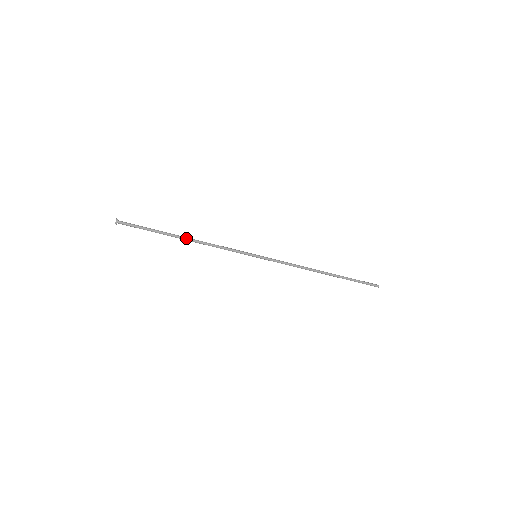
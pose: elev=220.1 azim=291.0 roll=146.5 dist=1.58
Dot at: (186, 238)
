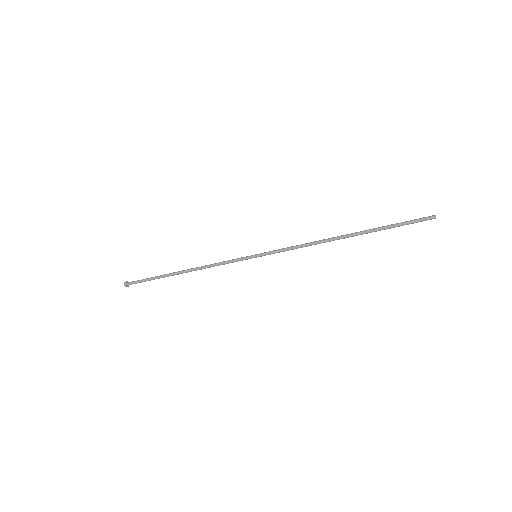
Dot at: (183, 271)
